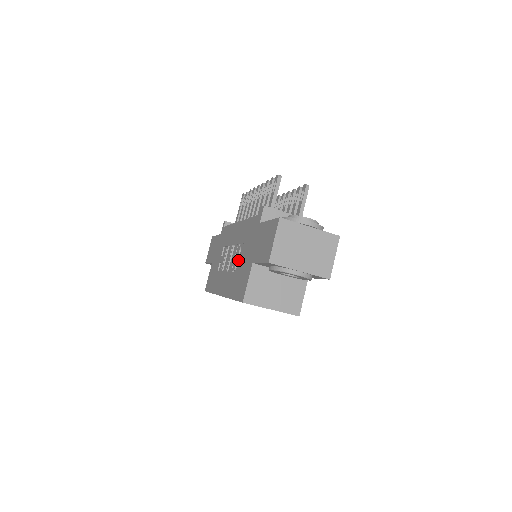
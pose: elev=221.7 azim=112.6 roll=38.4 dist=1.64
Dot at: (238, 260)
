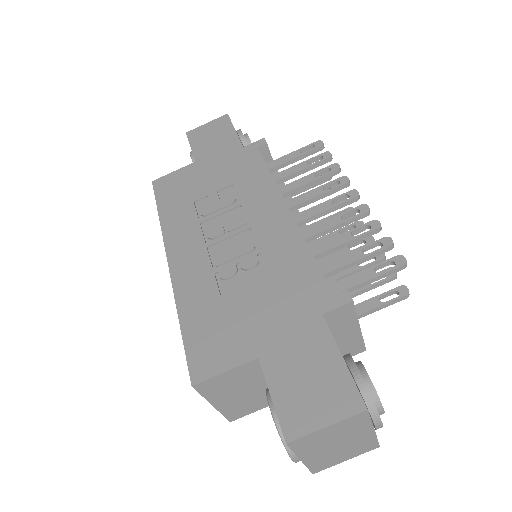
Dot at: (238, 275)
